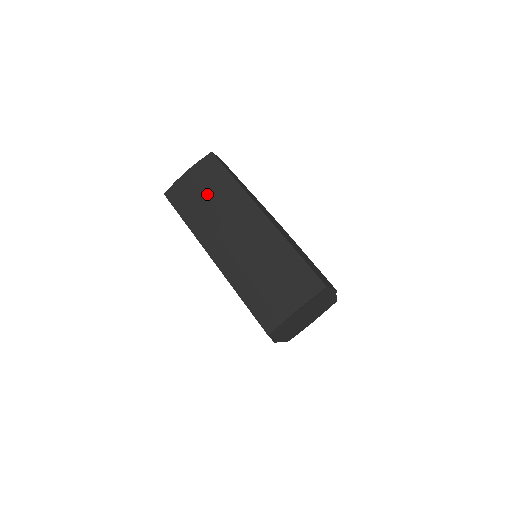
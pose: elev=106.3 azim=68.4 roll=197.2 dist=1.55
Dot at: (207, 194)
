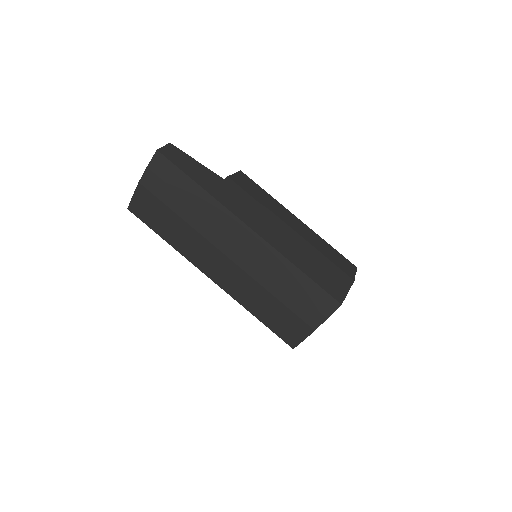
Dot at: (175, 210)
